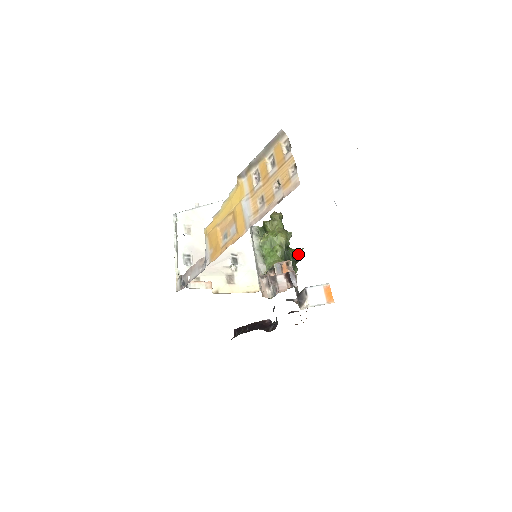
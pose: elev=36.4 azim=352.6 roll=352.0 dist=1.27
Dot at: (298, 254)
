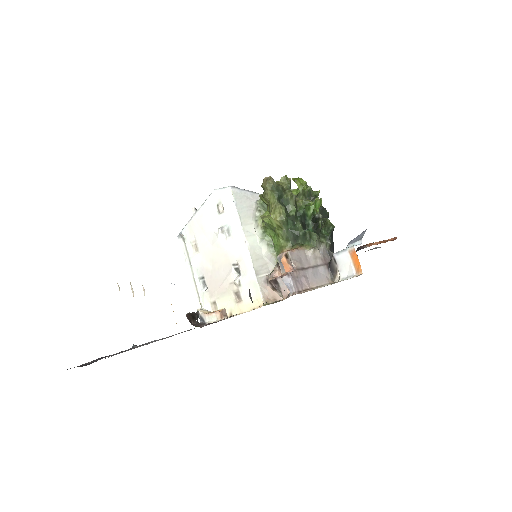
Dot at: (319, 206)
